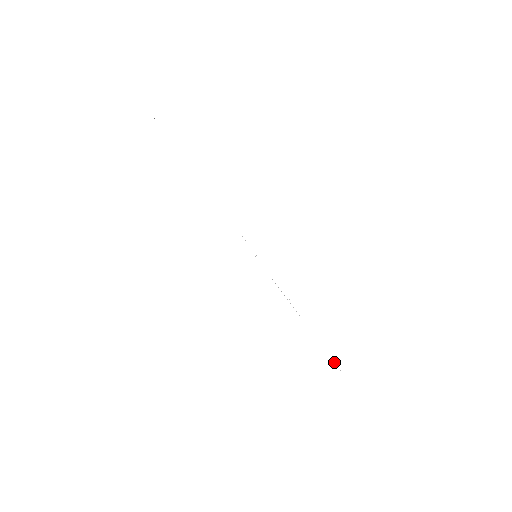
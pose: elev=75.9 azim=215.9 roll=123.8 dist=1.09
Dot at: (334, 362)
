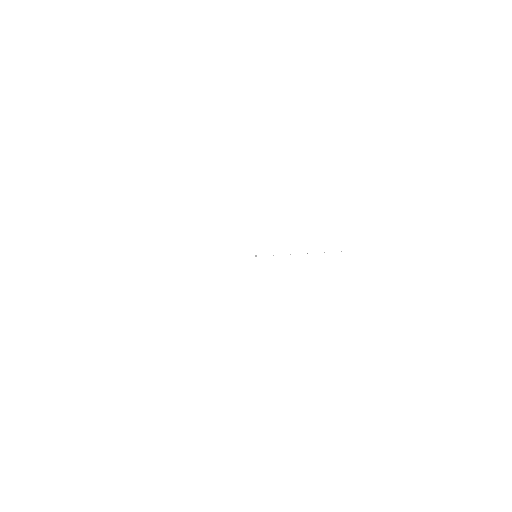
Dot at: occluded
